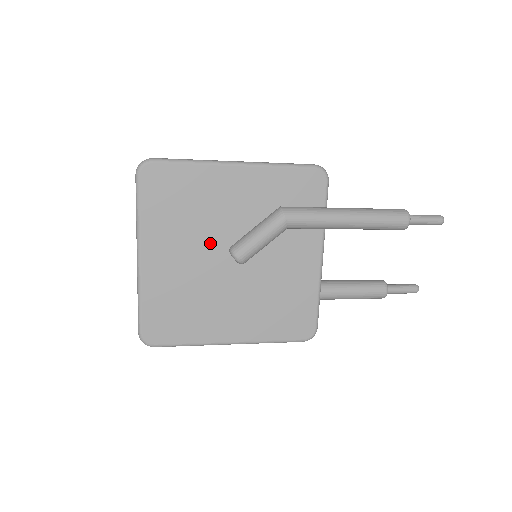
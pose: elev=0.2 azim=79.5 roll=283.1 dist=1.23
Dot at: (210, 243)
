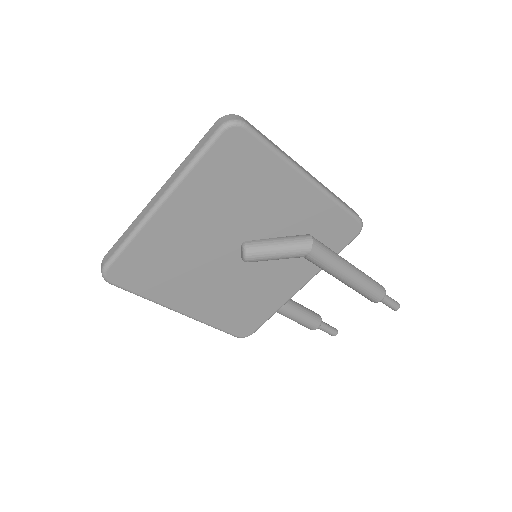
Dot at: (233, 228)
